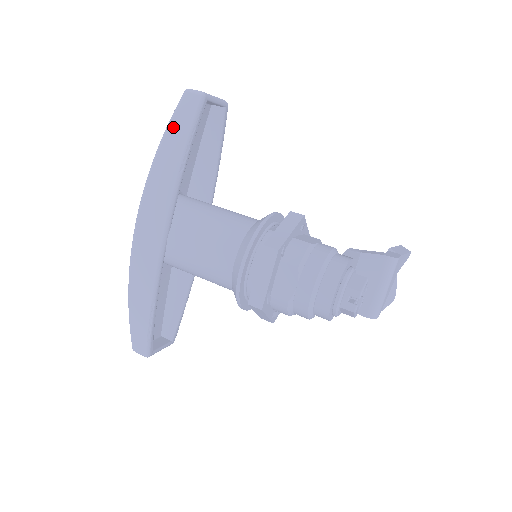
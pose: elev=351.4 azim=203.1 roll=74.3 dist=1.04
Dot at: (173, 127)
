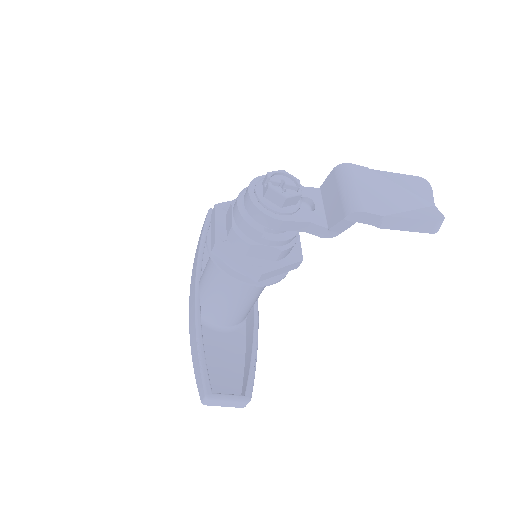
Dot at: (200, 235)
